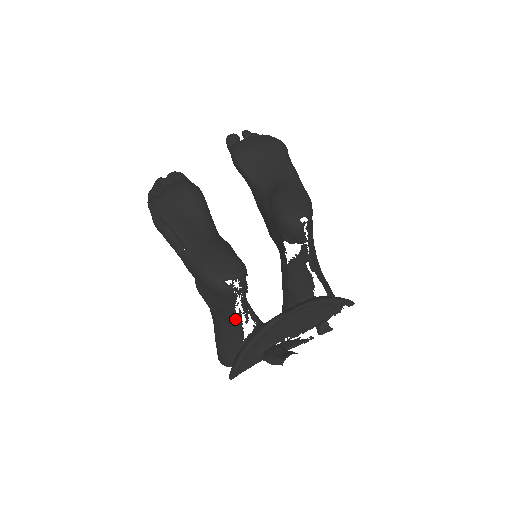
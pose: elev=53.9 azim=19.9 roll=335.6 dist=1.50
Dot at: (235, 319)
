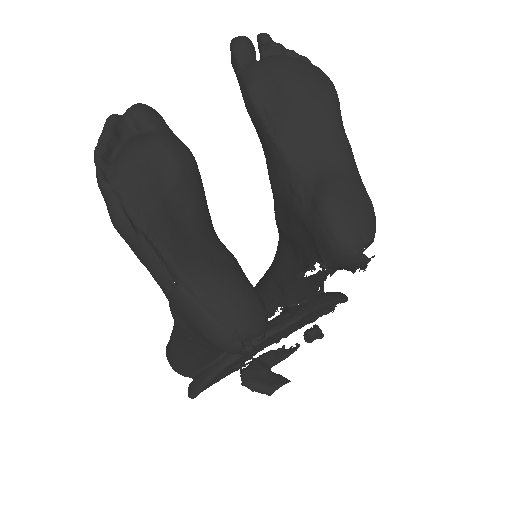
Dot at: occluded
